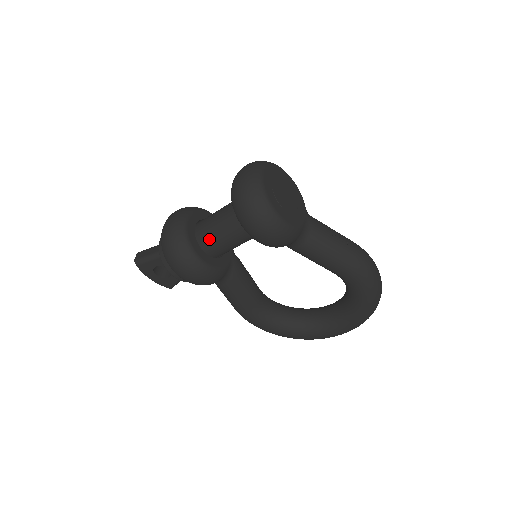
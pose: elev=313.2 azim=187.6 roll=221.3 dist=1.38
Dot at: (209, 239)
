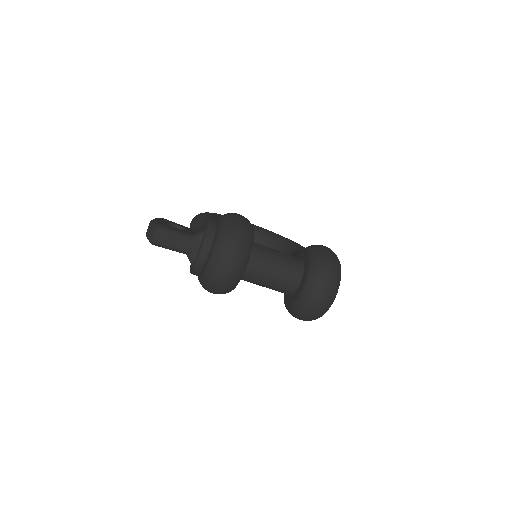
Dot at: (250, 281)
